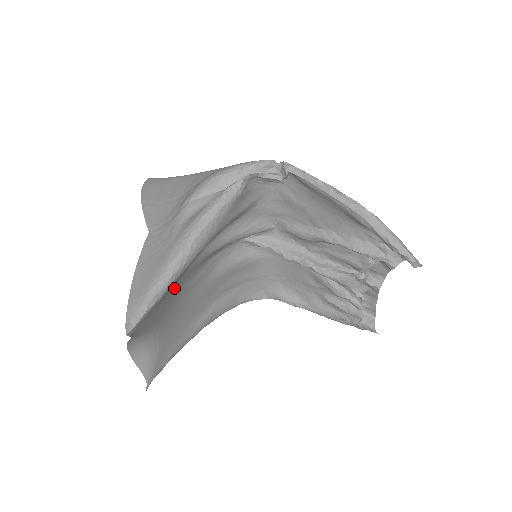
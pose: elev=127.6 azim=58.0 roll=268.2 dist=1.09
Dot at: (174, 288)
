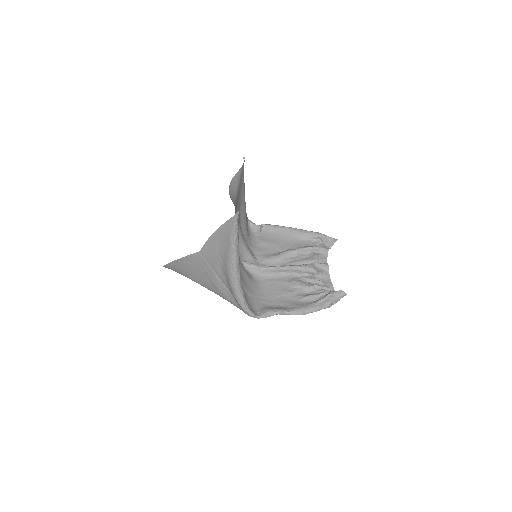
Dot at: (238, 200)
